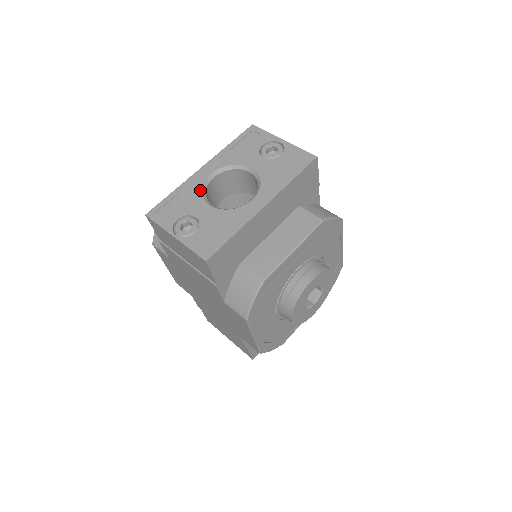
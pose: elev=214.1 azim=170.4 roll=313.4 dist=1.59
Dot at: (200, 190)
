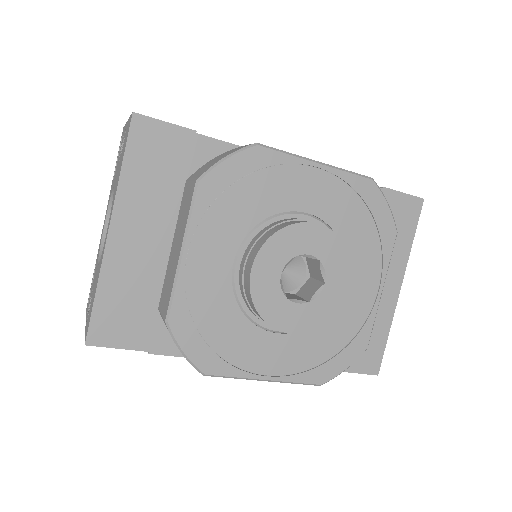
Dot at: (99, 251)
